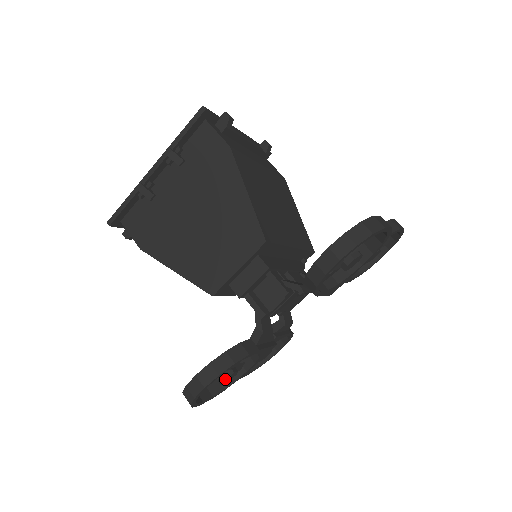
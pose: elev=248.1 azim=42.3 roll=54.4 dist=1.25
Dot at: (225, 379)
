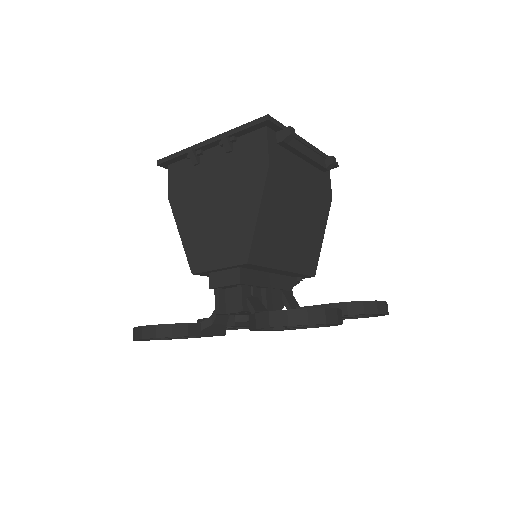
Dot at: (168, 338)
